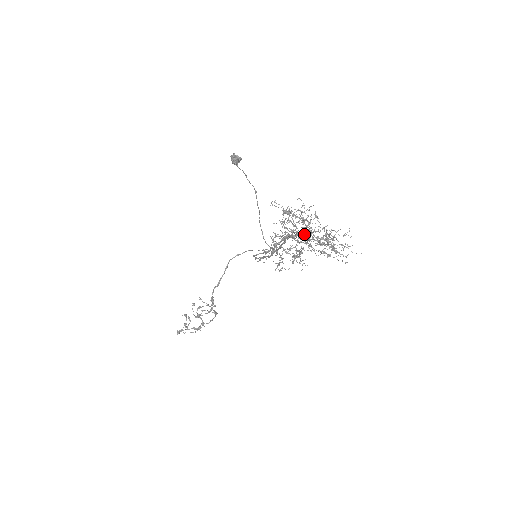
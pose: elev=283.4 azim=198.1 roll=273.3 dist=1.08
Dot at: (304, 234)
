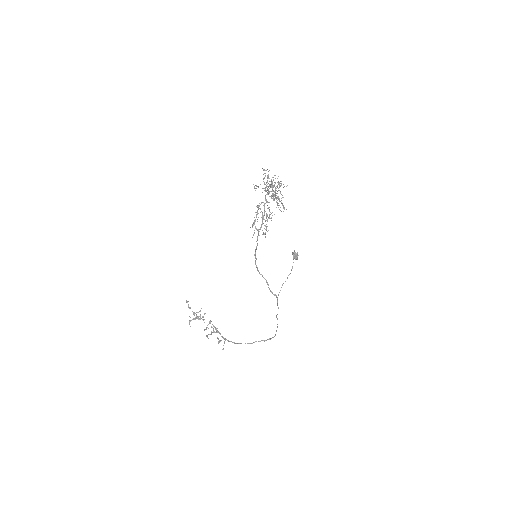
Dot at: (269, 188)
